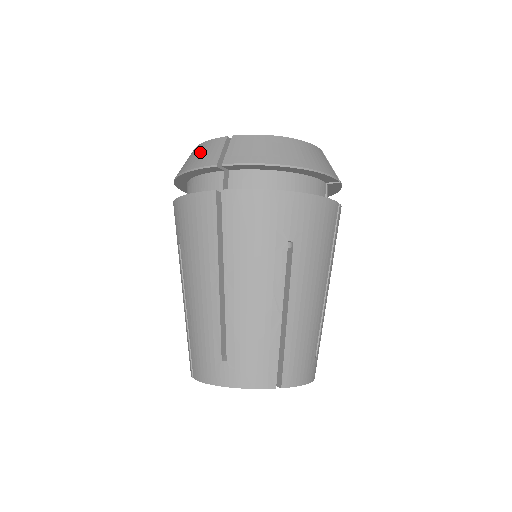
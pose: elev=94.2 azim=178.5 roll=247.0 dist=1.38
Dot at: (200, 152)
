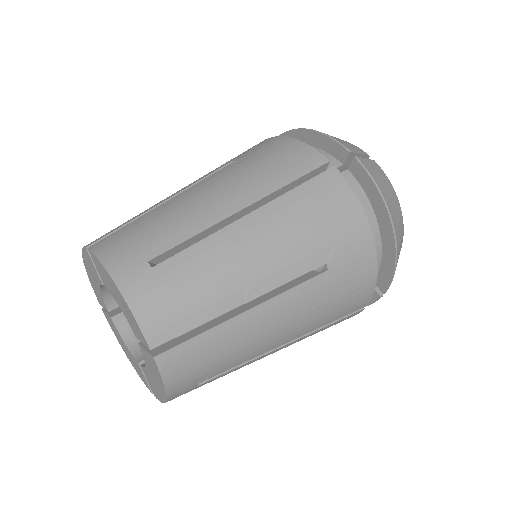
Dot at: occluded
